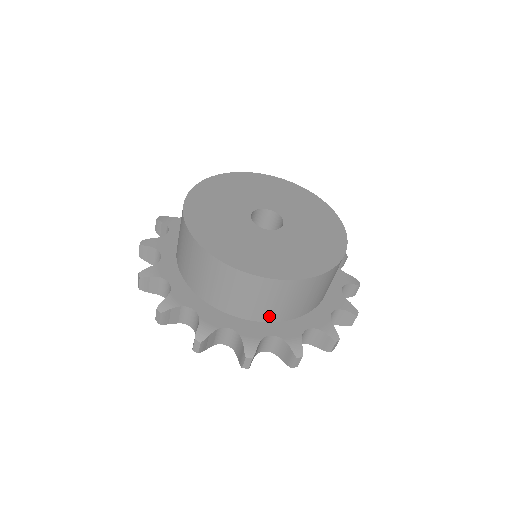
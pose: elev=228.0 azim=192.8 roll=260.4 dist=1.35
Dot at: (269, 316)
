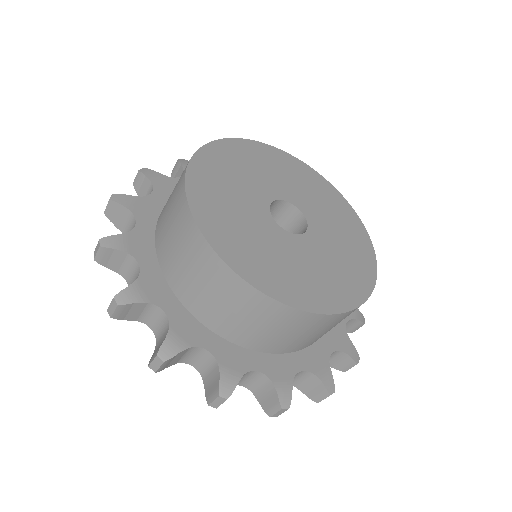
Dot at: occluded
